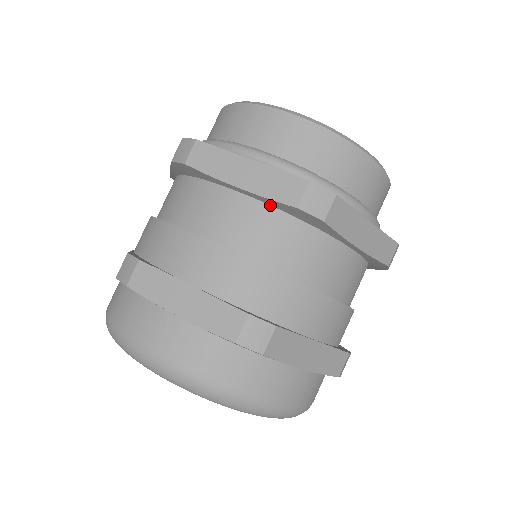
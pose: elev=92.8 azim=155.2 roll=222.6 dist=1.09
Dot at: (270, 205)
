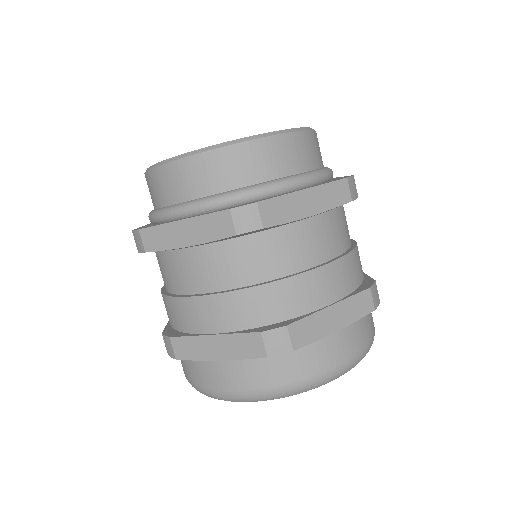
Dot at: (220, 241)
